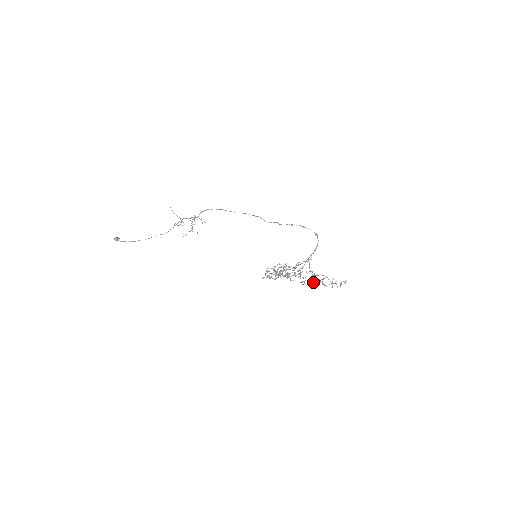
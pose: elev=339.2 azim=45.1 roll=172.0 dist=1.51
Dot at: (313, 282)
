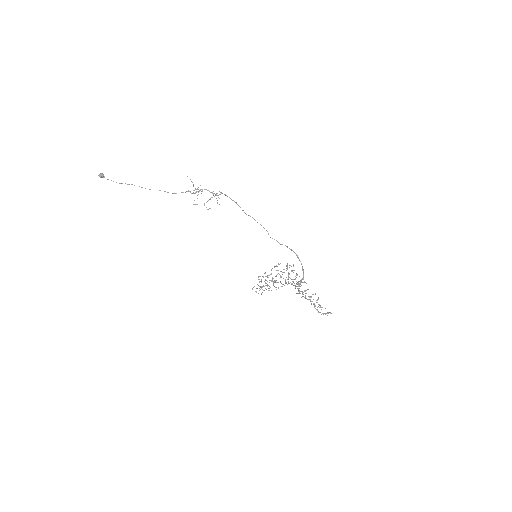
Dot at: (315, 294)
